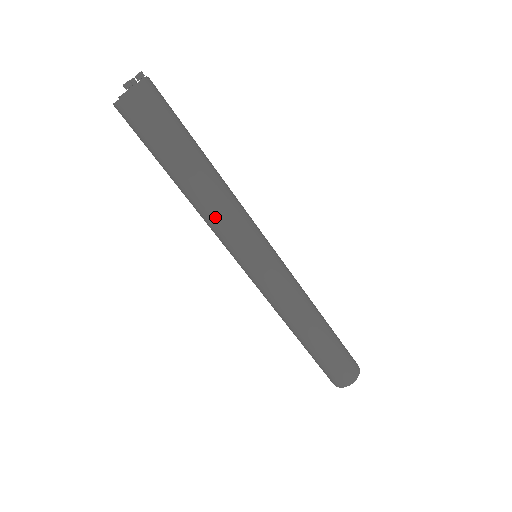
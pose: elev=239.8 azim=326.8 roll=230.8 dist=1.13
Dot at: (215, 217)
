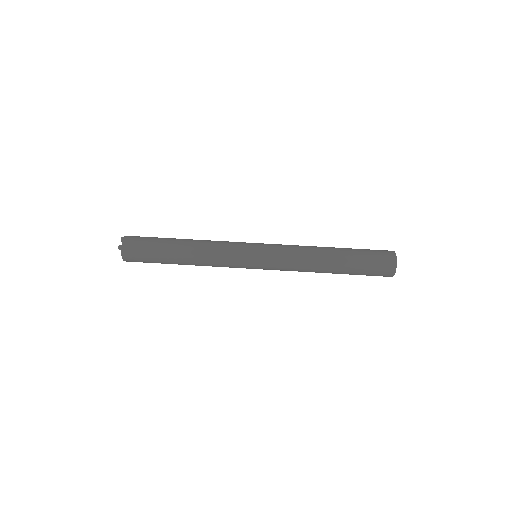
Dot at: (210, 259)
